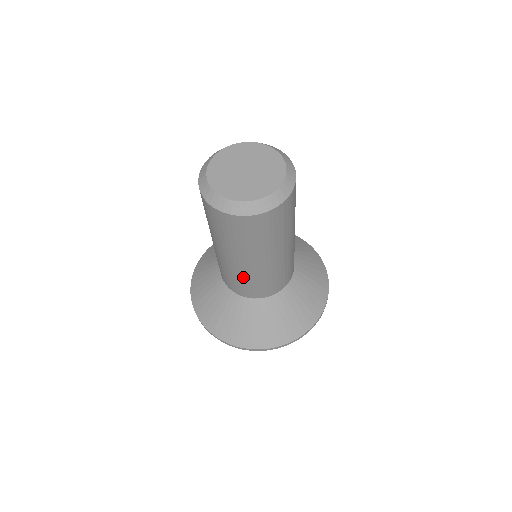
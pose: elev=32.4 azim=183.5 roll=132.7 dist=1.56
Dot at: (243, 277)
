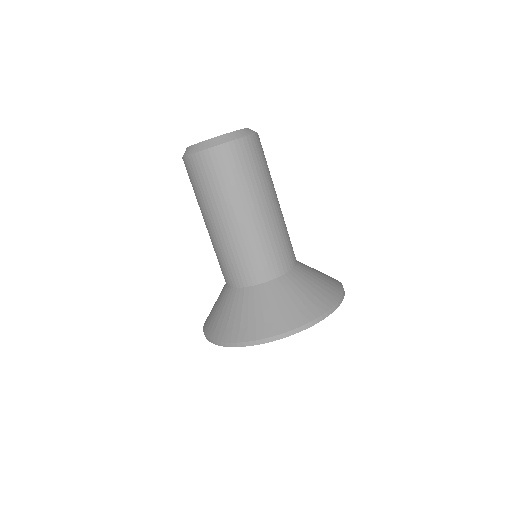
Dot at: (237, 247)
